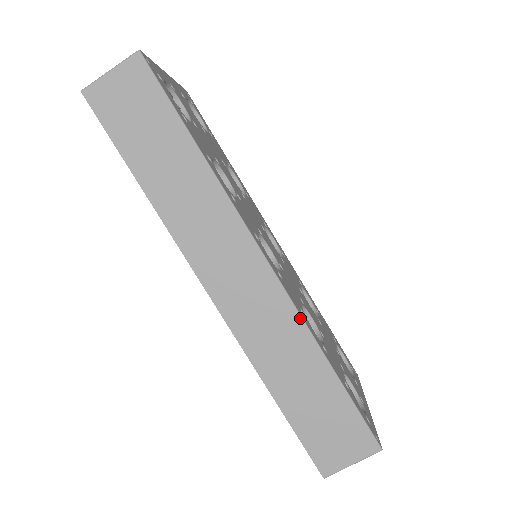
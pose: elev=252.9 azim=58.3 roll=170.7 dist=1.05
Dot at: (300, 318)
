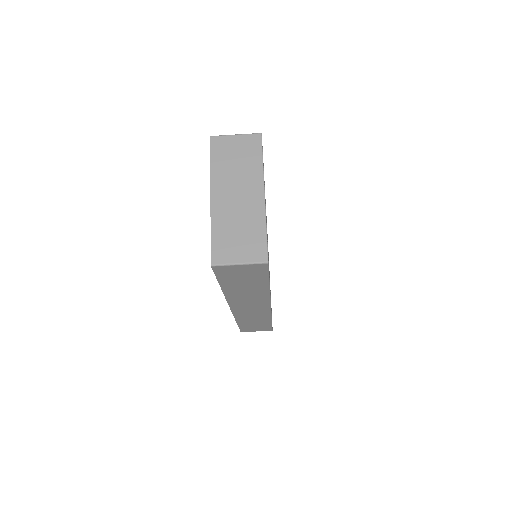
Dot at: (271, 315)
